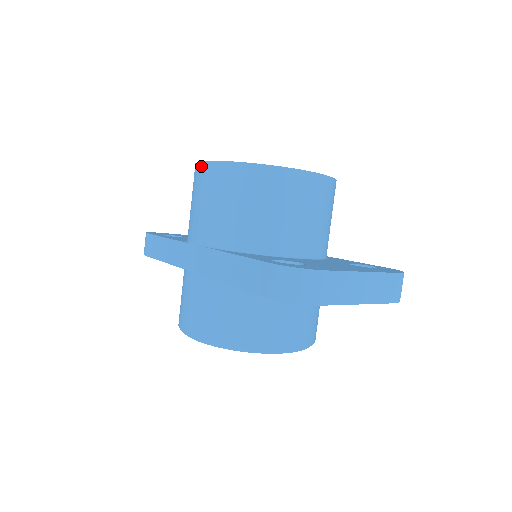
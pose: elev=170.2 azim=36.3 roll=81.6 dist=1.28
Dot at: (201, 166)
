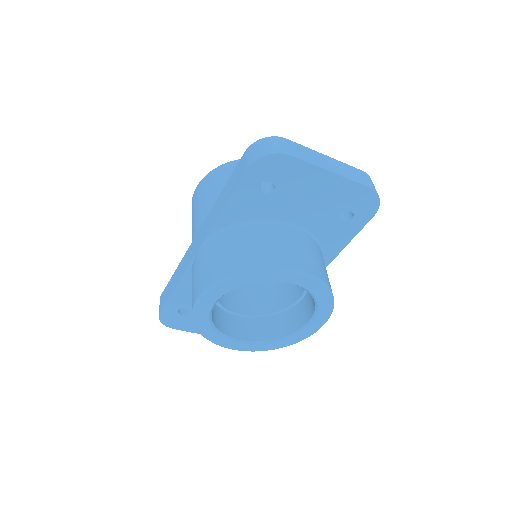
Dot at: (194, 194)
